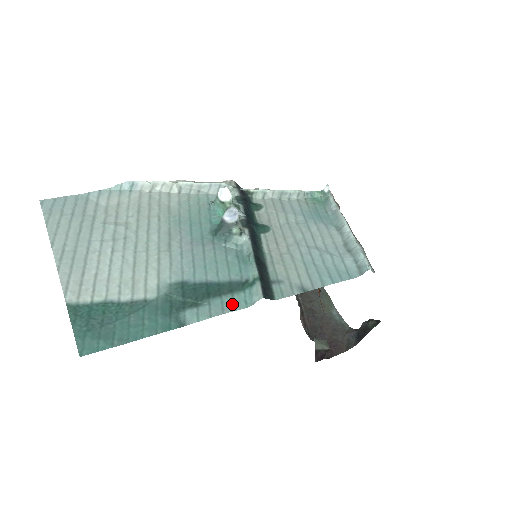
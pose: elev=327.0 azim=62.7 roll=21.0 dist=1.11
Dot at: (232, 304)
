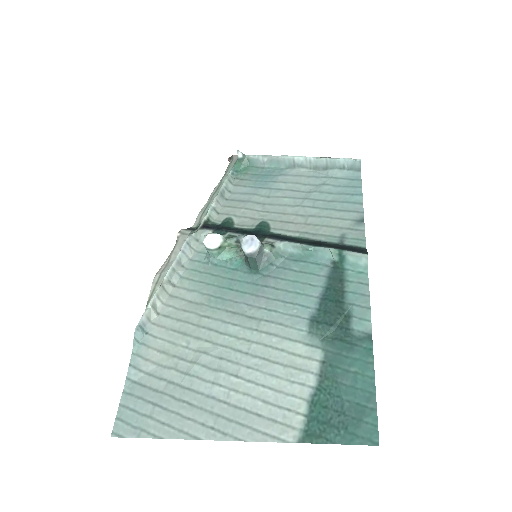
Dot at: (359, 285)
